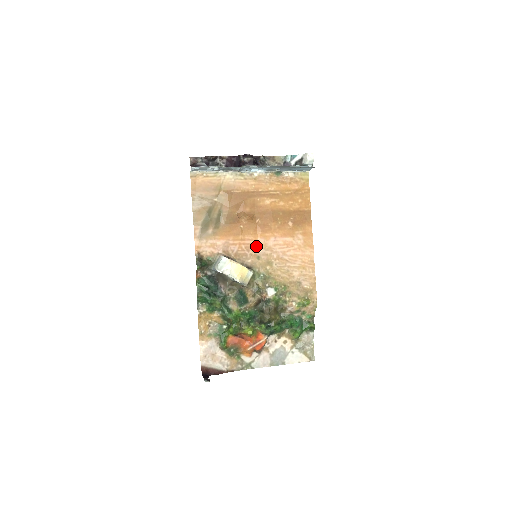
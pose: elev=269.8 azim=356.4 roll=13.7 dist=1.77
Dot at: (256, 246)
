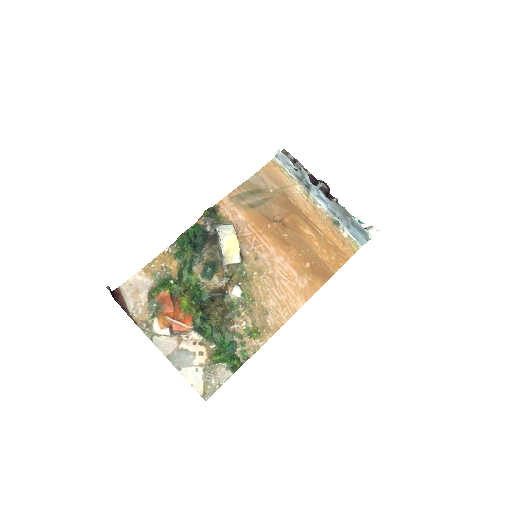
Dot at: (264, 249)
